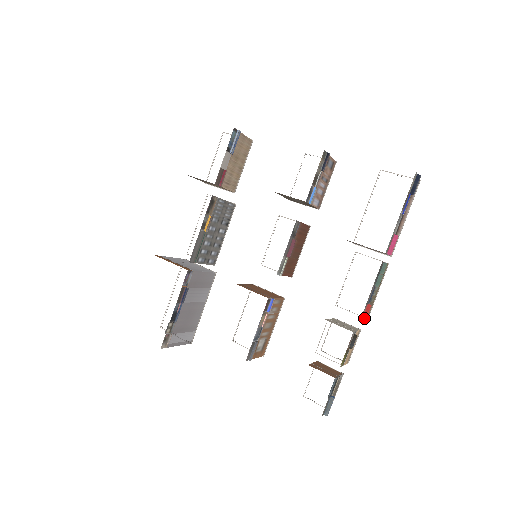
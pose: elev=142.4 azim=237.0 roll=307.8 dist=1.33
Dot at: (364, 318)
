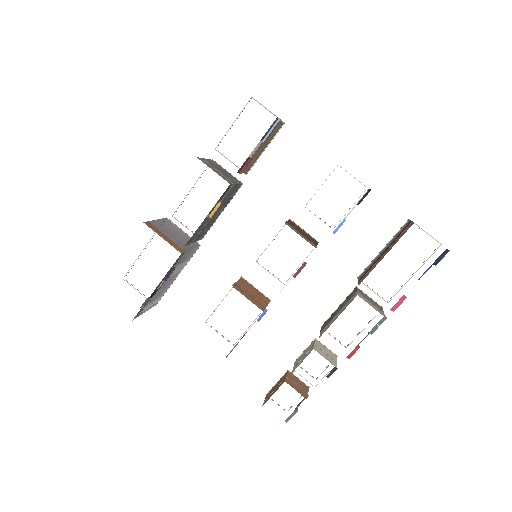
Dot at: (349, 357)
